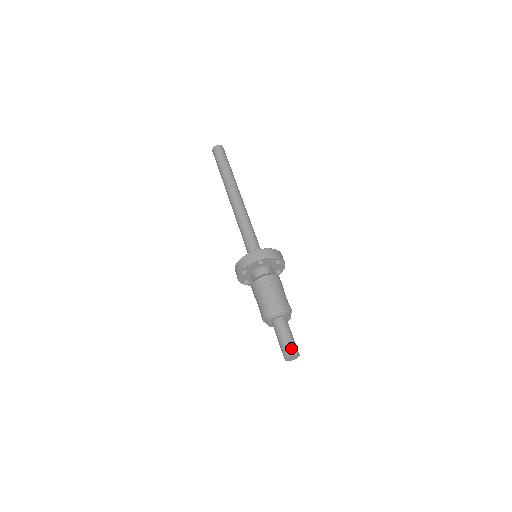
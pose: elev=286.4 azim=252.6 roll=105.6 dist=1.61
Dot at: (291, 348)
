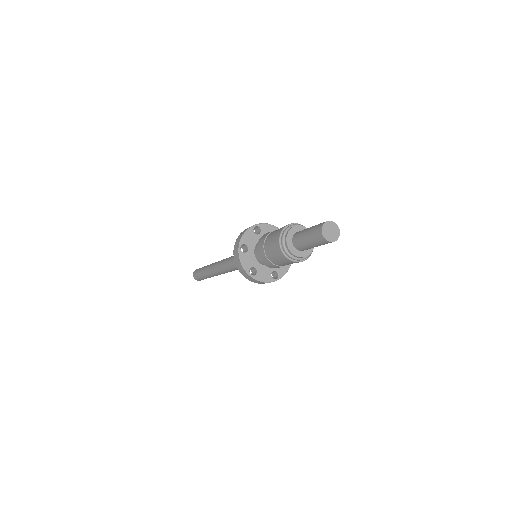
Dot at: (322, 223)
